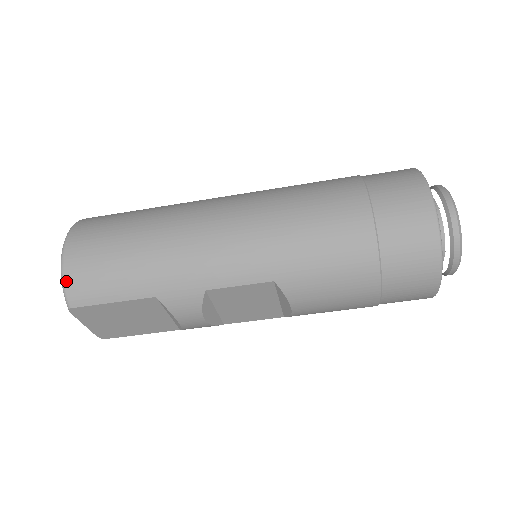
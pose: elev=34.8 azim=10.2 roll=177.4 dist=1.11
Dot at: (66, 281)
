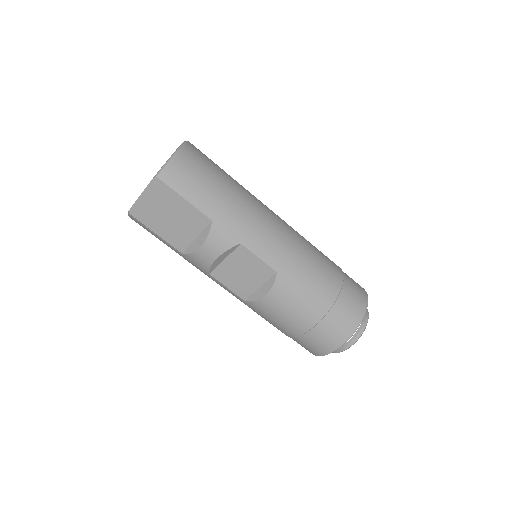
Dot at: (173, 163)
